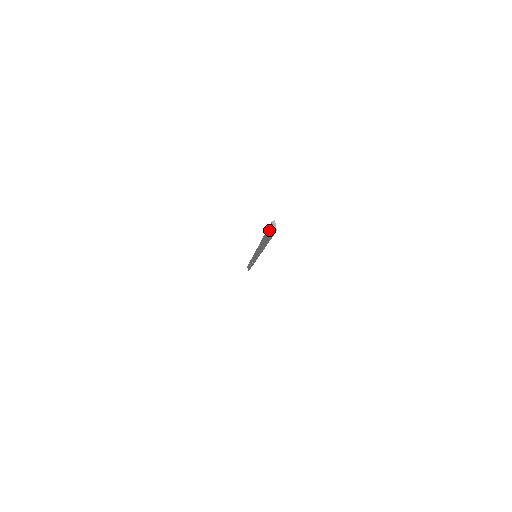
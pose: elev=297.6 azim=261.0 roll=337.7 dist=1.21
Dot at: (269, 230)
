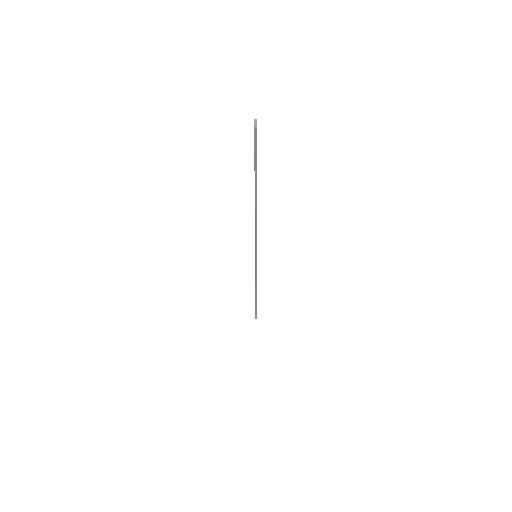
Dot at: (254, 145)
